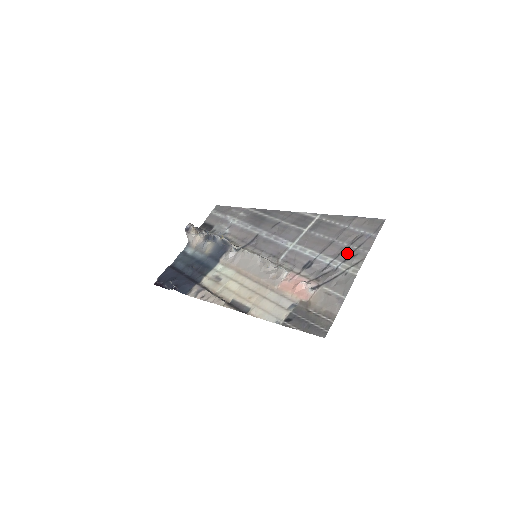
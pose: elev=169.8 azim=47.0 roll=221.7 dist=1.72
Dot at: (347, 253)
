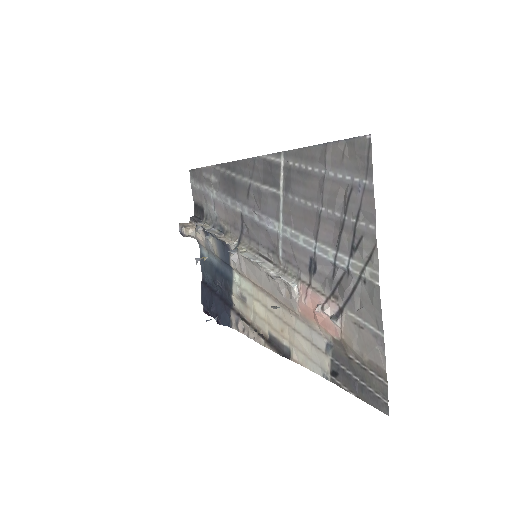
Dot at: (347, 236)
